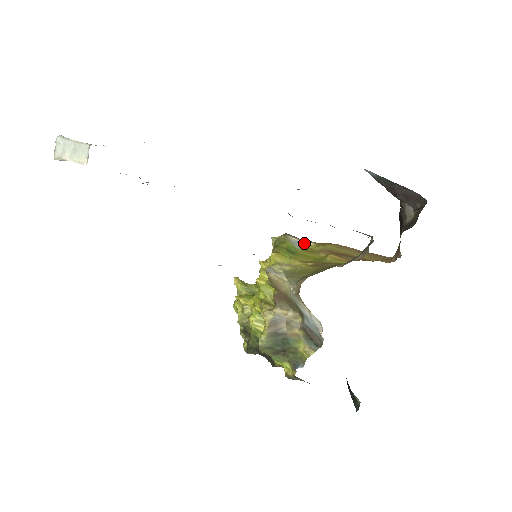
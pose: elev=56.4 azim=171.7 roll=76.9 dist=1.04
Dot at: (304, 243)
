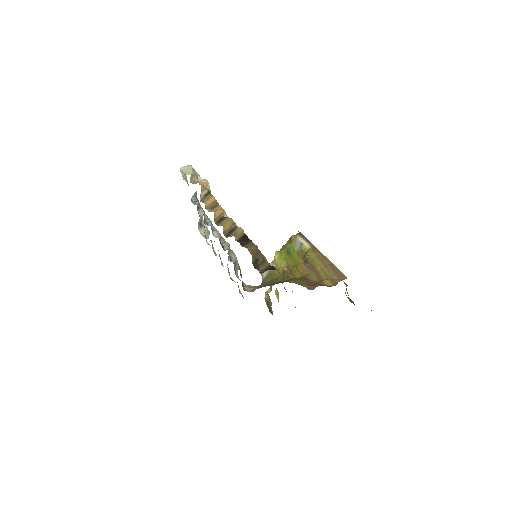
Dot at: (304, 245)
